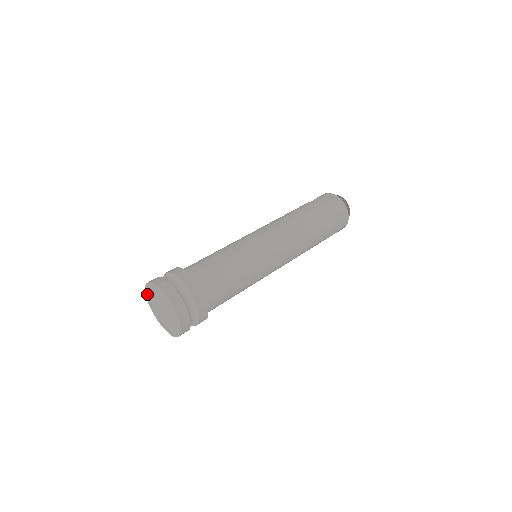
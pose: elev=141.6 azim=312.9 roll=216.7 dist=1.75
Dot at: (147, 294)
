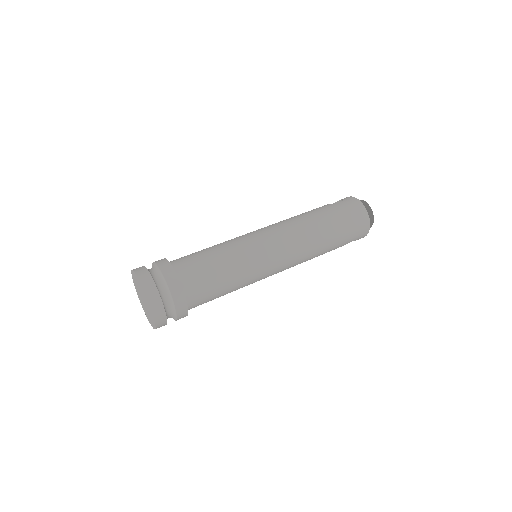
Dot at: (134, 282)
